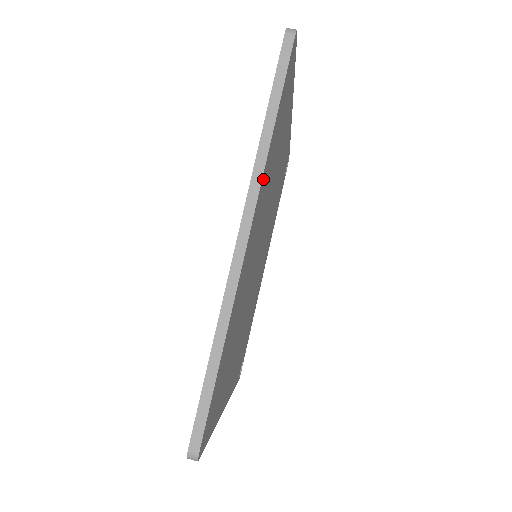
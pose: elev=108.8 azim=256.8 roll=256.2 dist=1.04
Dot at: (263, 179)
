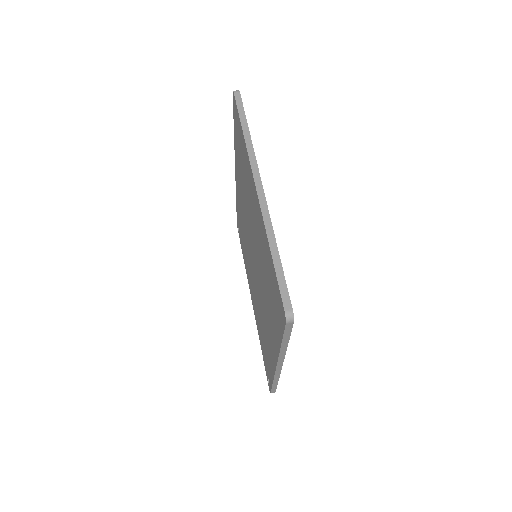
Dot at: occluded
